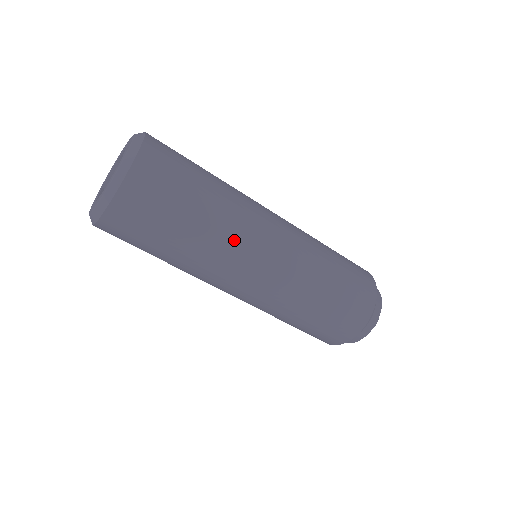
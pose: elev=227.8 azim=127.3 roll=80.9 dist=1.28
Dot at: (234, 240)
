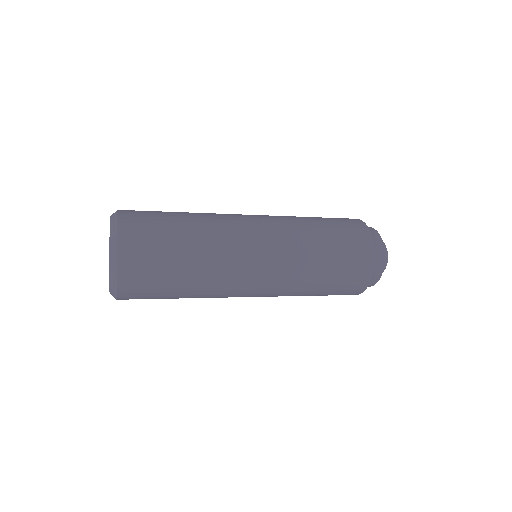
Dot at: (220, 294)
